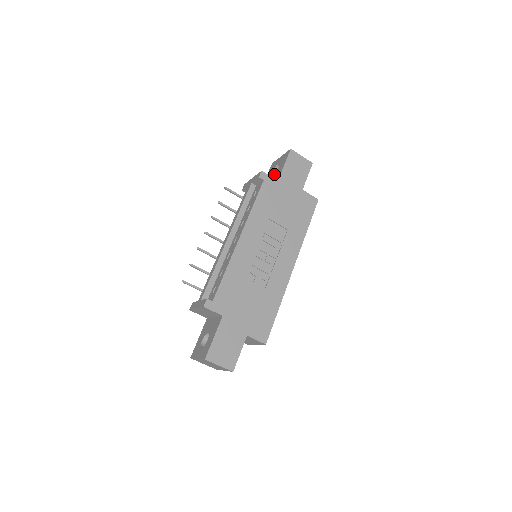
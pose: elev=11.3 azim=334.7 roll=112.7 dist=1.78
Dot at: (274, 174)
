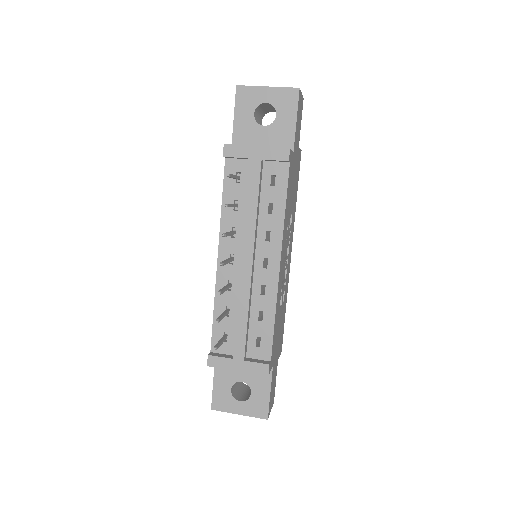
Dot at: (269, 126)
